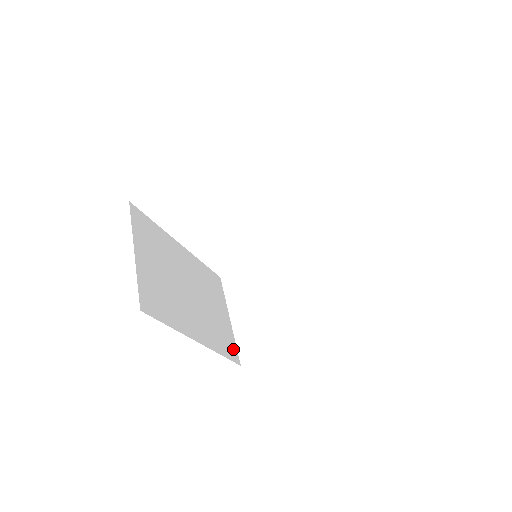
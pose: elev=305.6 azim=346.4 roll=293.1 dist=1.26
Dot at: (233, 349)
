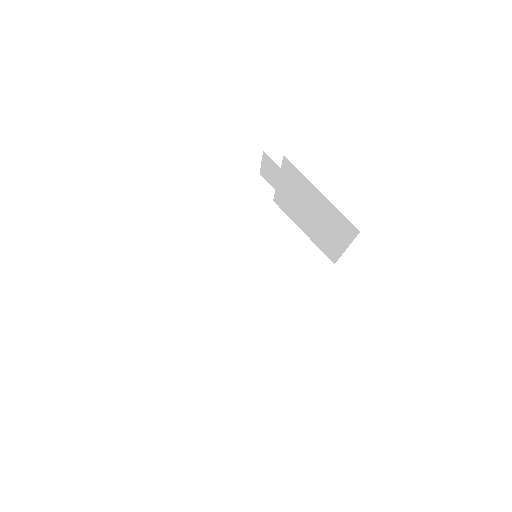
Dot at: (320, 260)
